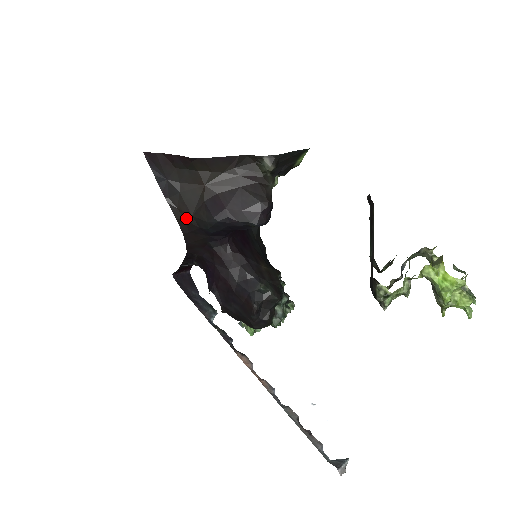
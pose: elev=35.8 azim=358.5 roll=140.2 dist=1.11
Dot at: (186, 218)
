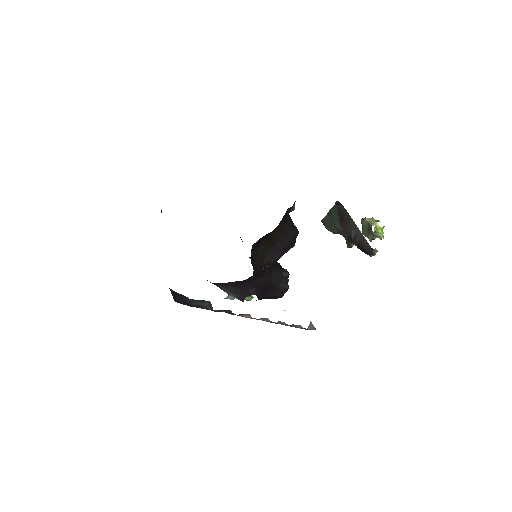
Dot at: (259, 266)
